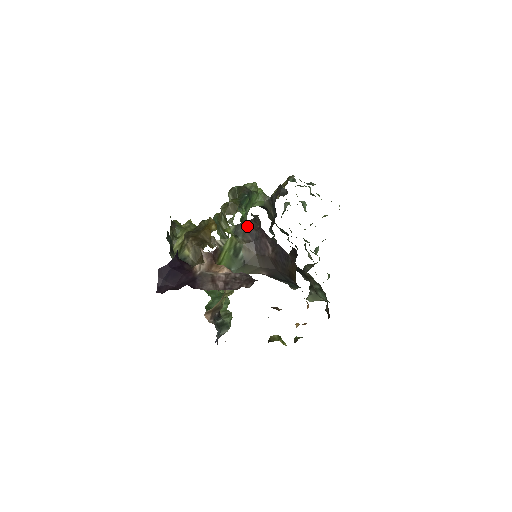
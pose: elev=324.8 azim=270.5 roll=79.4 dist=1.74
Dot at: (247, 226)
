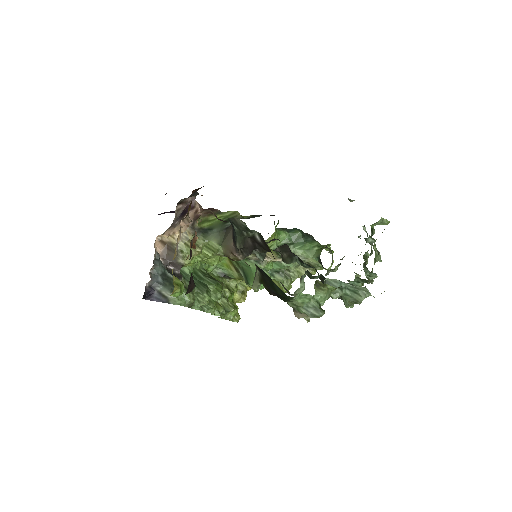
Dot at: (260, 215)
